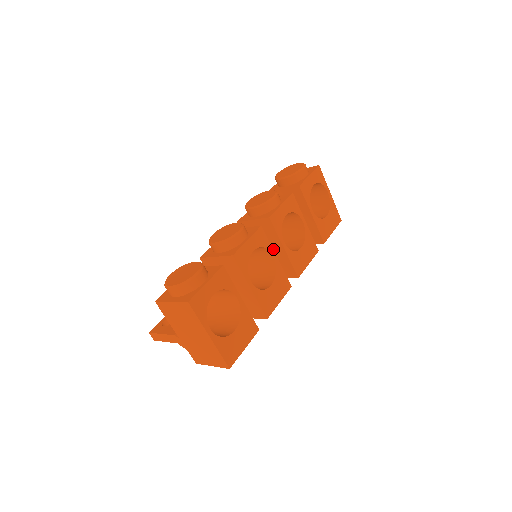
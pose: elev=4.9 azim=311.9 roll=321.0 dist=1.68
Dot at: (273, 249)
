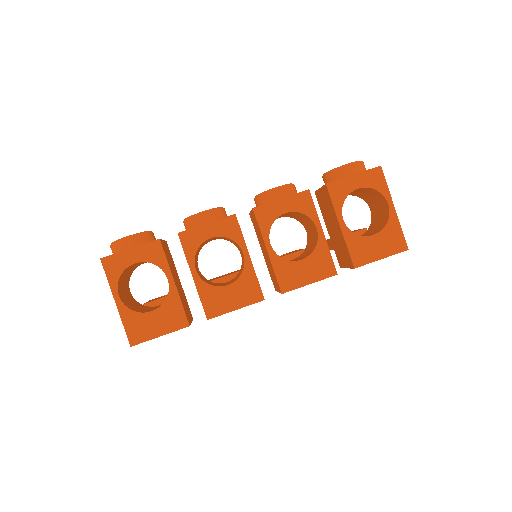
Dot at: (265, 251)
